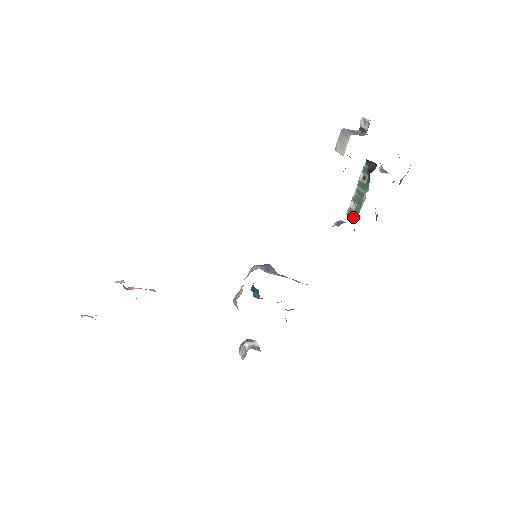
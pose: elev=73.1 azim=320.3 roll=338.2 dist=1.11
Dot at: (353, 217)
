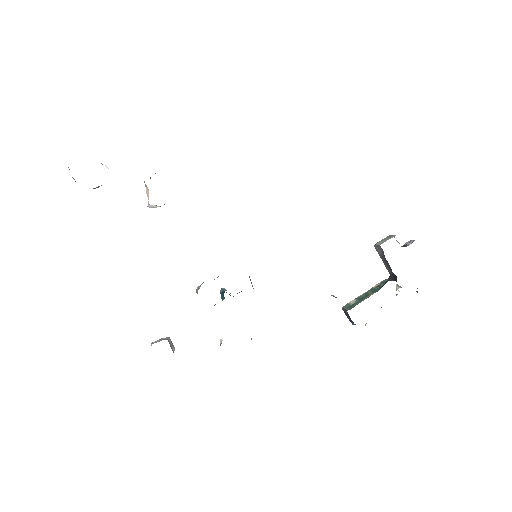
Dot at: (347, 308)
